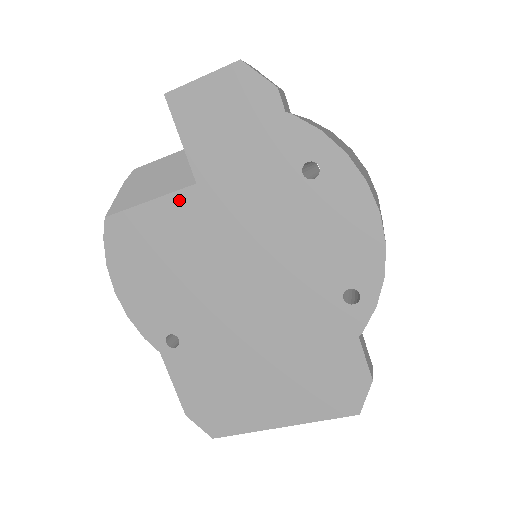
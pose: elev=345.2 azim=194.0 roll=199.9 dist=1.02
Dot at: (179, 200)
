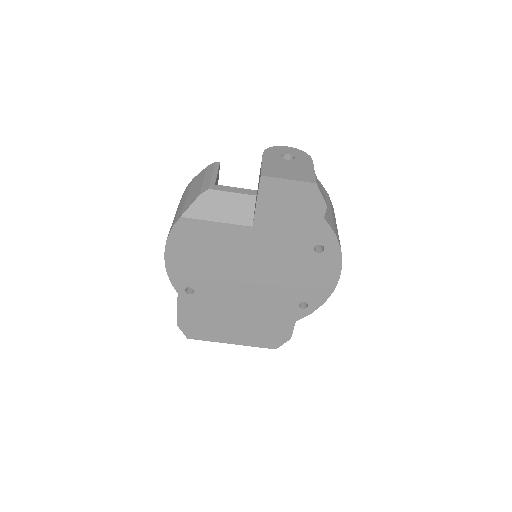
Dot at: (236, 230)
